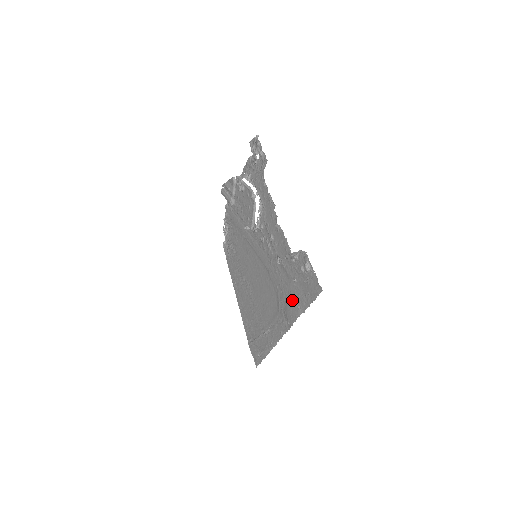
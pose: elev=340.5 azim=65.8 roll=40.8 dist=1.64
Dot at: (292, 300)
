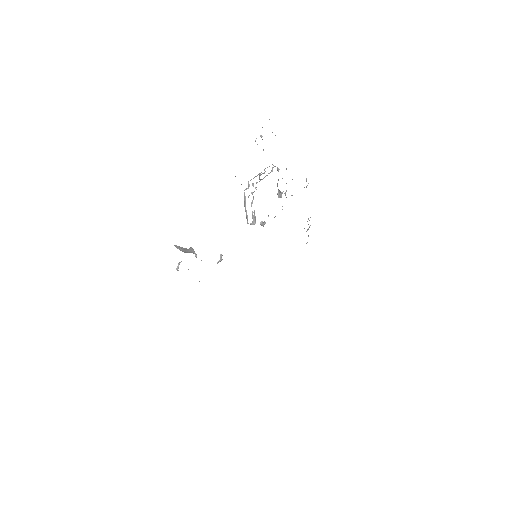
Dot at: occluded
